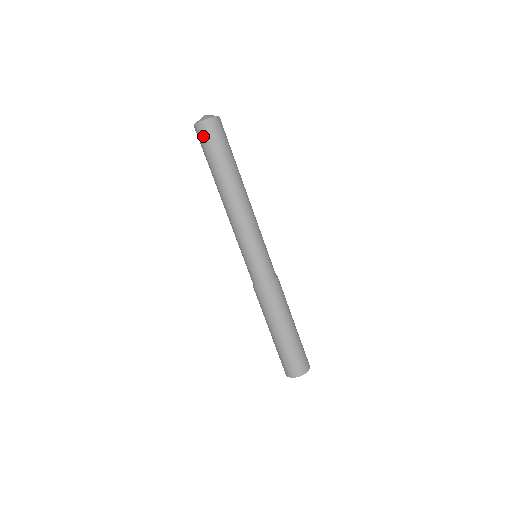
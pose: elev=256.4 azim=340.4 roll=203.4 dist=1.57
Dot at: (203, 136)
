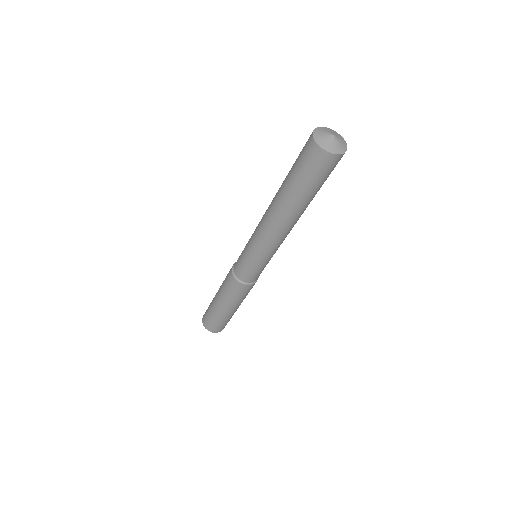
Dot at: (323, 167)
